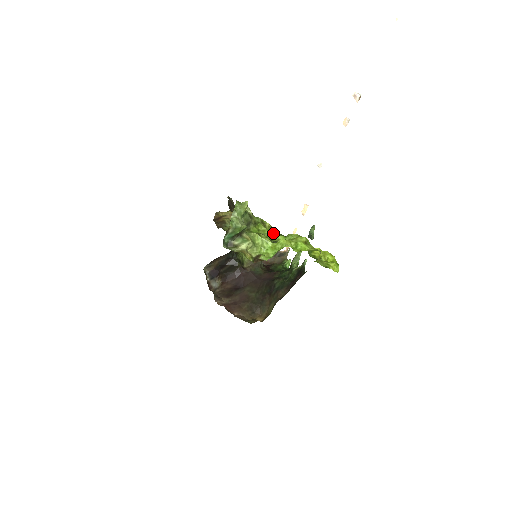
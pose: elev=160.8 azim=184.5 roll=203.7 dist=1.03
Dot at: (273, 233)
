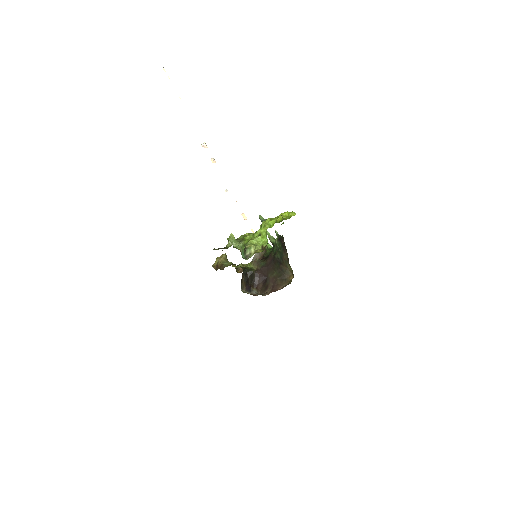
Dot at: occluded
